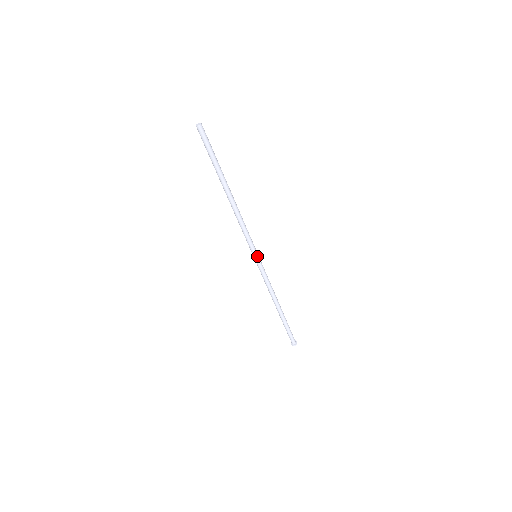
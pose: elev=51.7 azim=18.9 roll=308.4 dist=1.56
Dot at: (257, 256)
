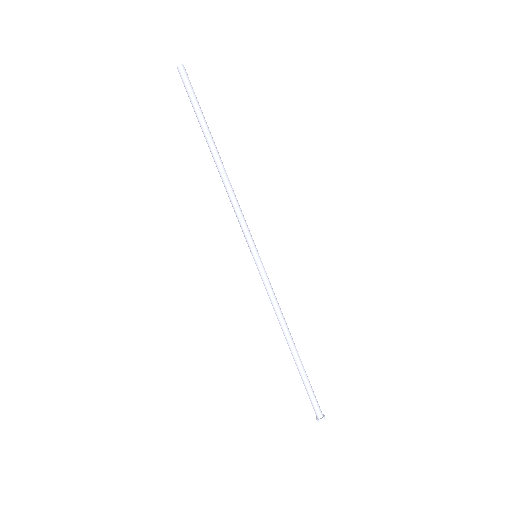
Dot at: (258, 254)
